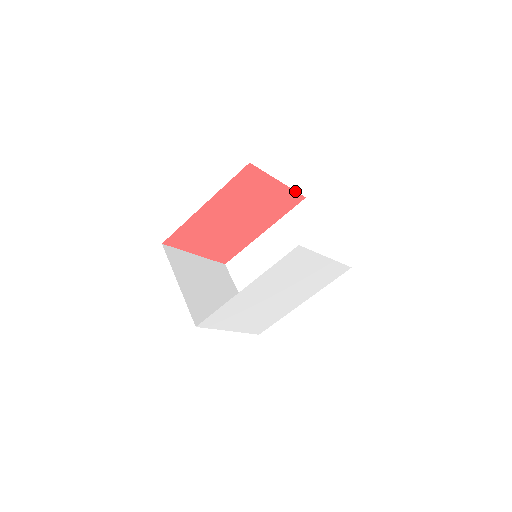
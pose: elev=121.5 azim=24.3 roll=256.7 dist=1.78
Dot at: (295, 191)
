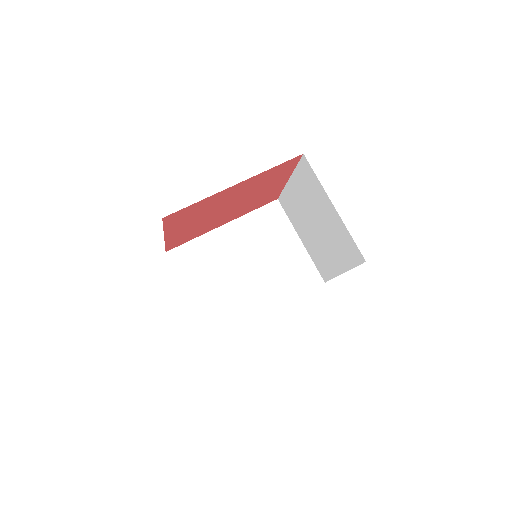
Dot at: (281, 191)
